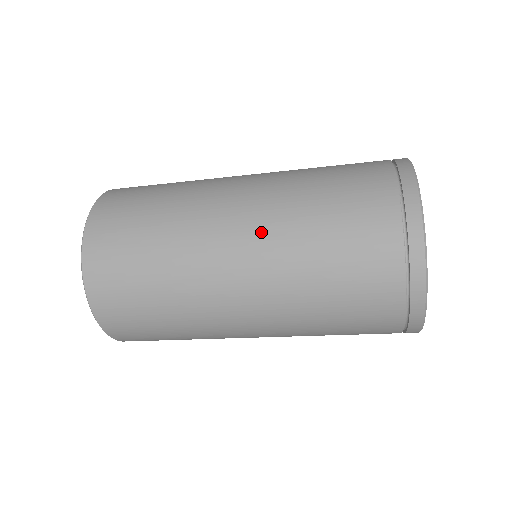
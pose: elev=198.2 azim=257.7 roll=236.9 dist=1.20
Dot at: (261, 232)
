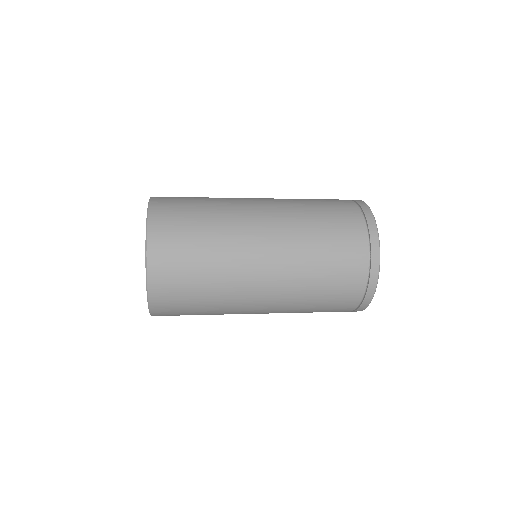
Dot at: (279, 303)
